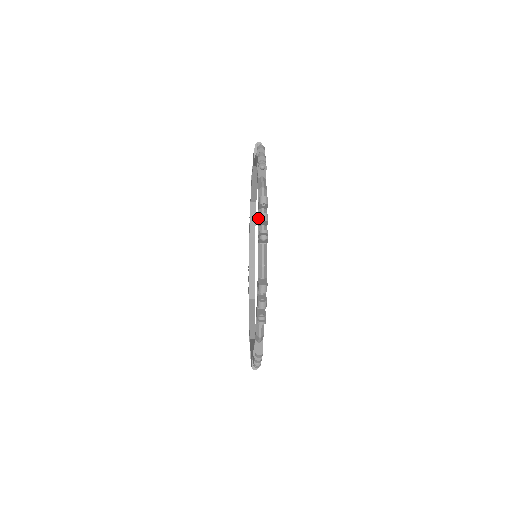
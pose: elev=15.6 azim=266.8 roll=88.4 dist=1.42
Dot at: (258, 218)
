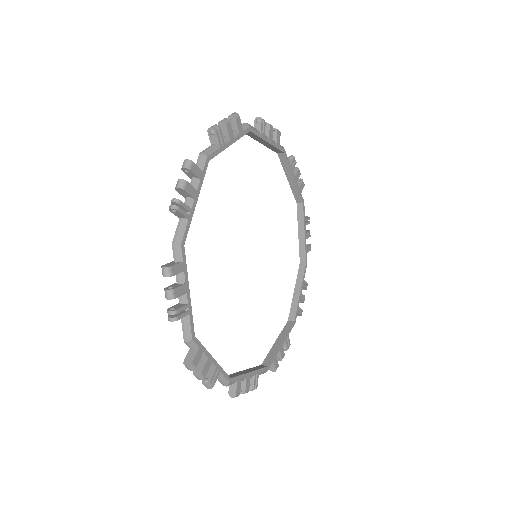
Dot at: occluded
